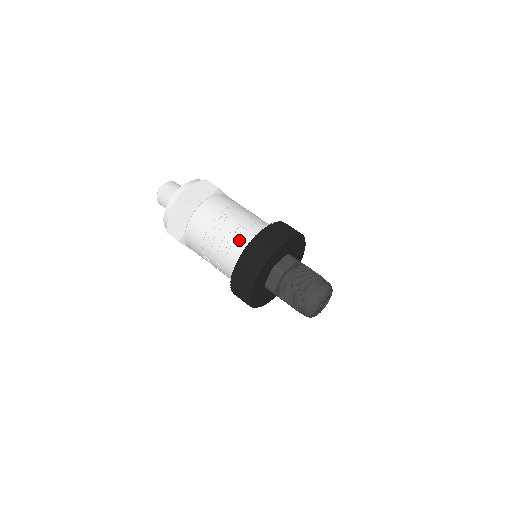
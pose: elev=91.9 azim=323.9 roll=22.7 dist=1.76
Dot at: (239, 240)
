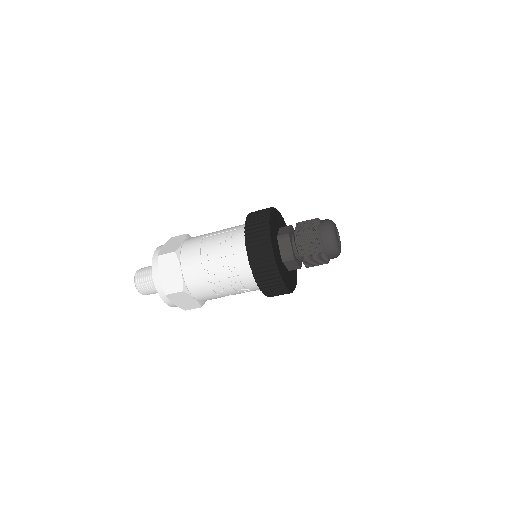
Dot at: (241, 274)
